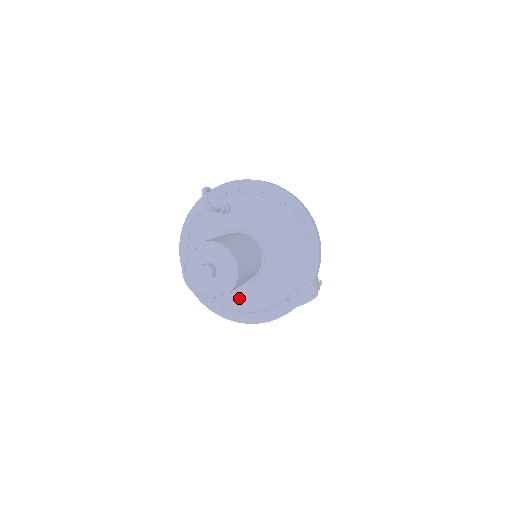
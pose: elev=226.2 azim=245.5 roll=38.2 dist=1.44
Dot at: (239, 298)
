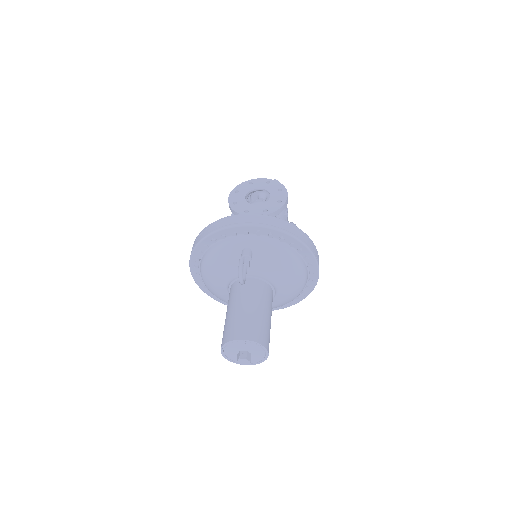
Dot at: occluded
